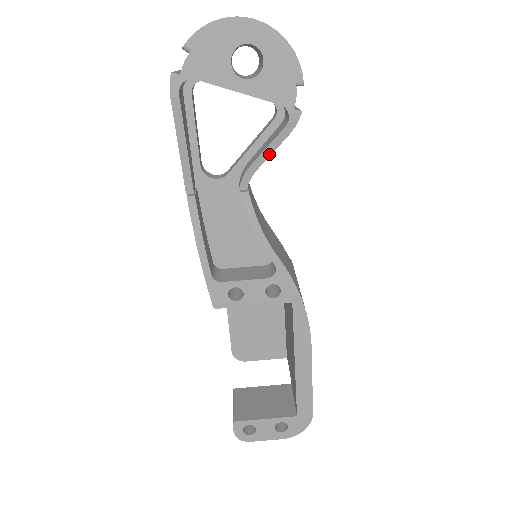
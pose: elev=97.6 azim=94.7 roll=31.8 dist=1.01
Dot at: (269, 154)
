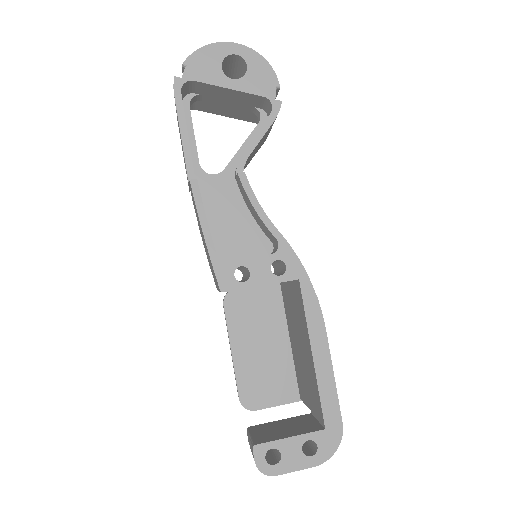
Dot at: (259, 139)
